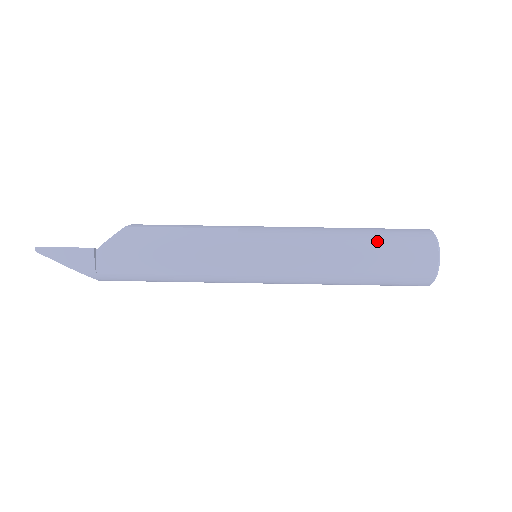
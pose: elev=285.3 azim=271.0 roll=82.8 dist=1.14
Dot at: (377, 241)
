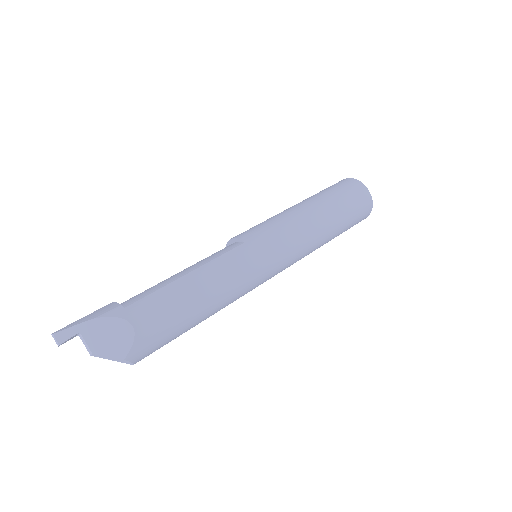
Dot at: occluded
